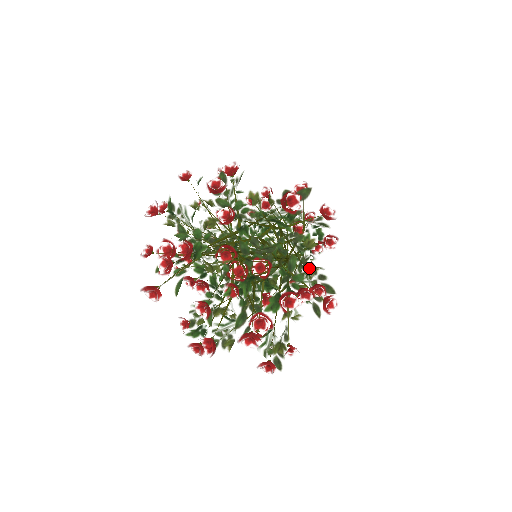
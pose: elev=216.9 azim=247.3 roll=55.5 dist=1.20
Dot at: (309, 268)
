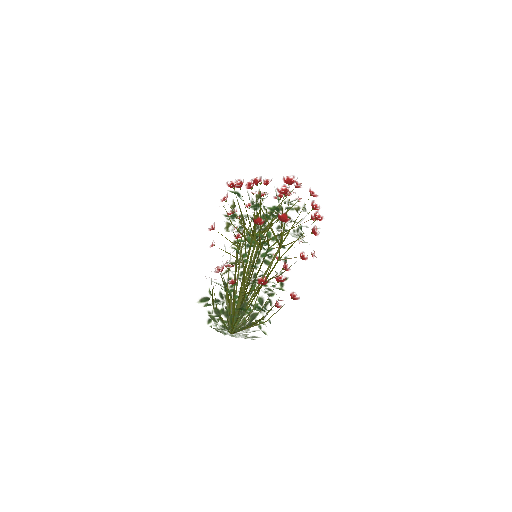
Dot at: occluded
